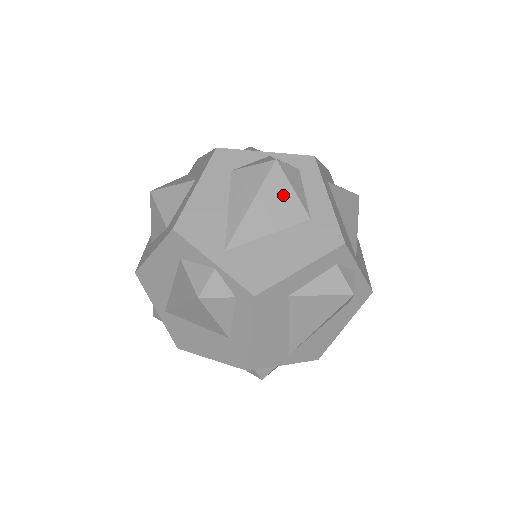
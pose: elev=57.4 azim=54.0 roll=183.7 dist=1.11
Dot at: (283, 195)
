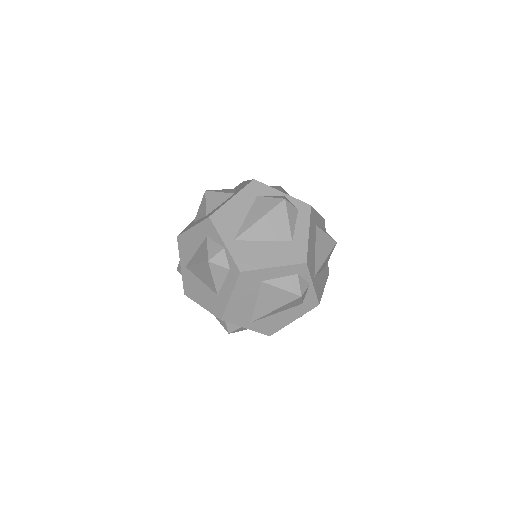
Dot at: occluded
